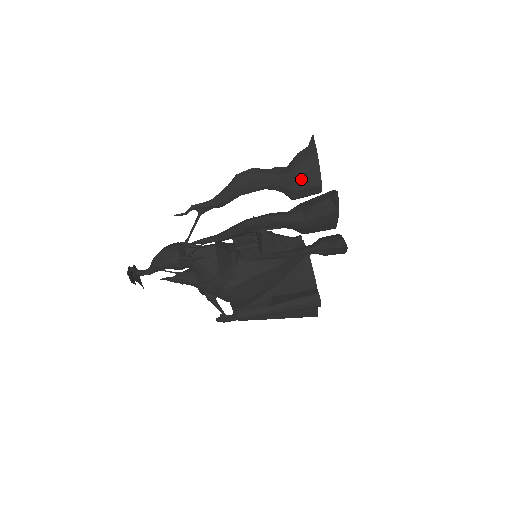
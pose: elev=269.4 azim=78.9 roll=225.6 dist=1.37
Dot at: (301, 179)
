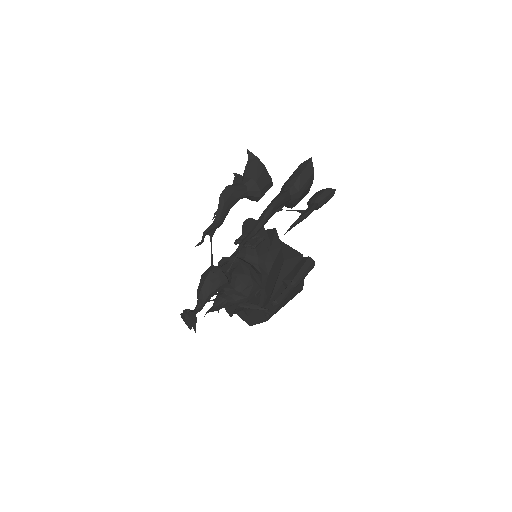
Dot at: (260, 180)
